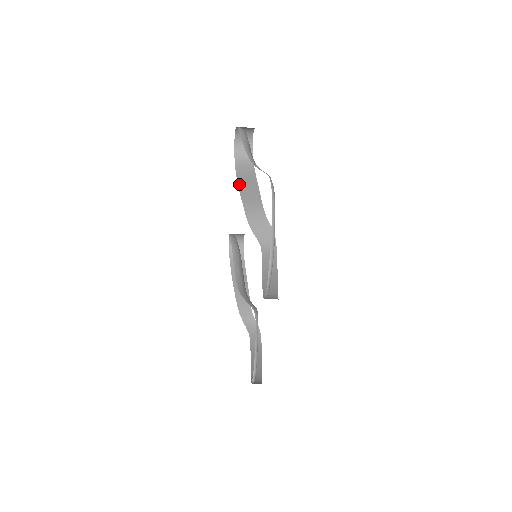
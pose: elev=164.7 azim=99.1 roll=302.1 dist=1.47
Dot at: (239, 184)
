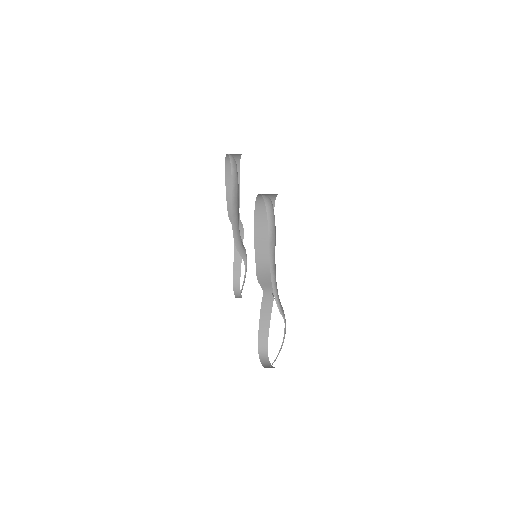
Dot at: (255, 236)
